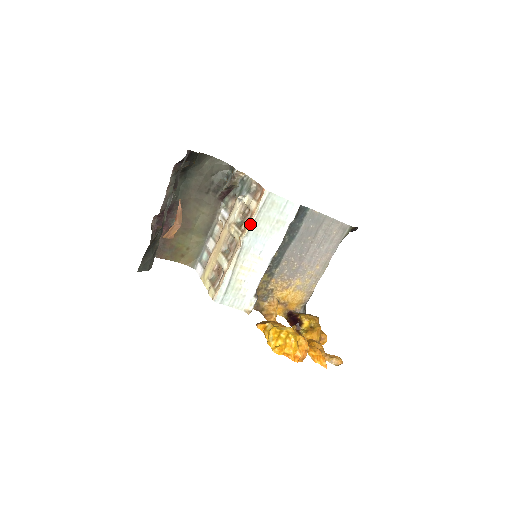
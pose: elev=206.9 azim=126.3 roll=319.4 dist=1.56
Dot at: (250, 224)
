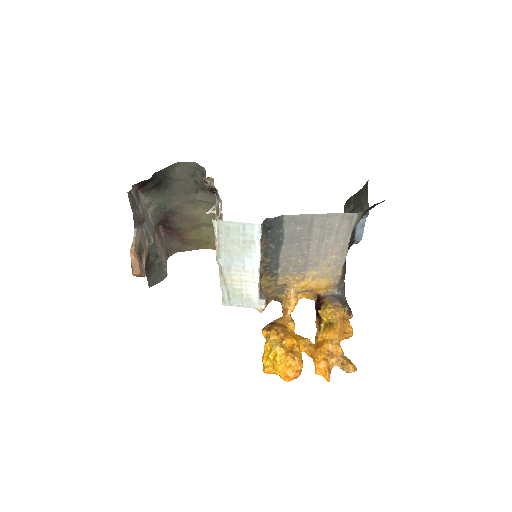
Dot at: (216, 249)
